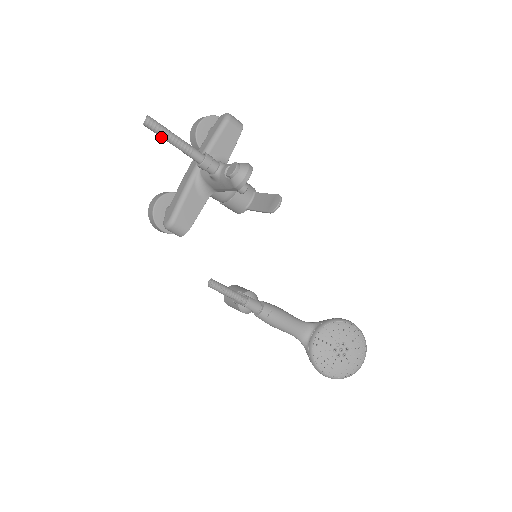
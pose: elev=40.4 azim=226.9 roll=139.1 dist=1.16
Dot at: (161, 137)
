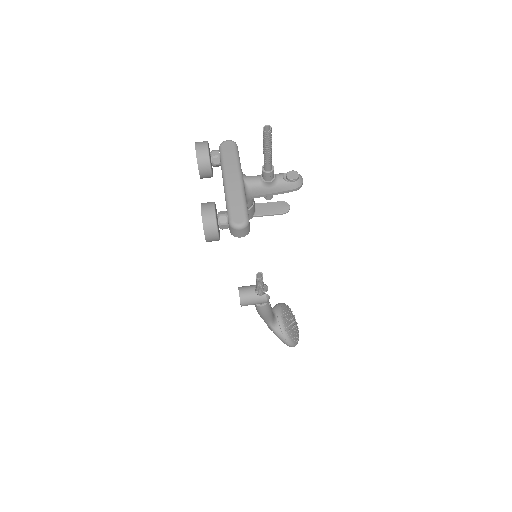
Dot at: (267, 145)
